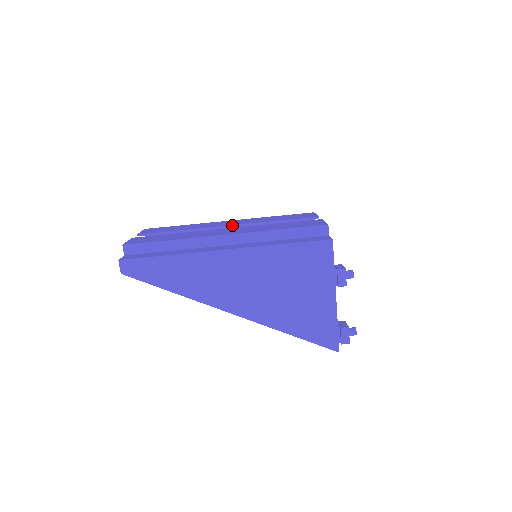
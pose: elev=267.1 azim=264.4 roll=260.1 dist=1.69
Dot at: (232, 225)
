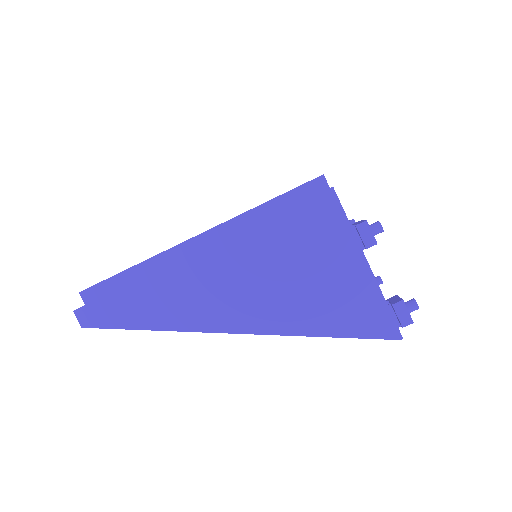
Dot at: occluded
